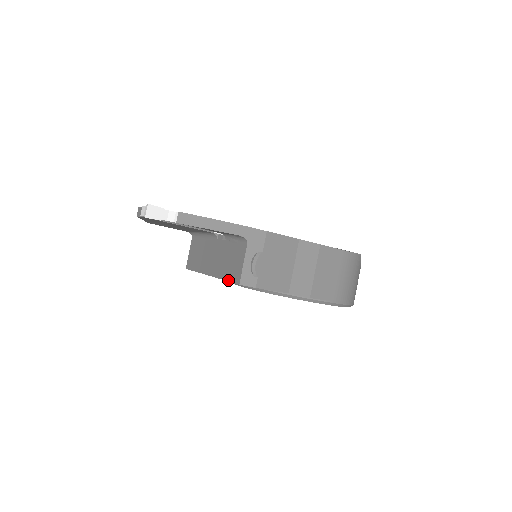
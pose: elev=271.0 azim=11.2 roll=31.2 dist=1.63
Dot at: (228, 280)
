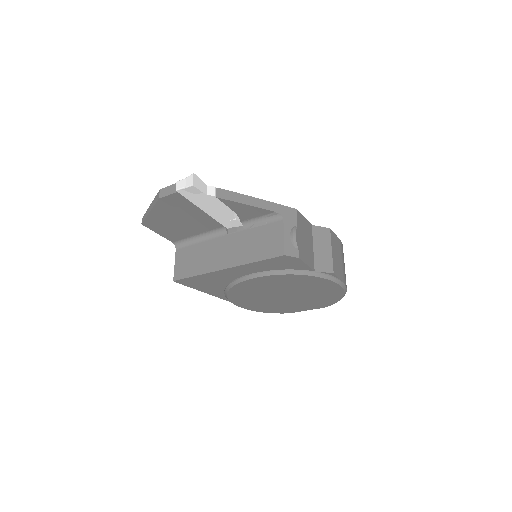
Dot at: (263, 259)
